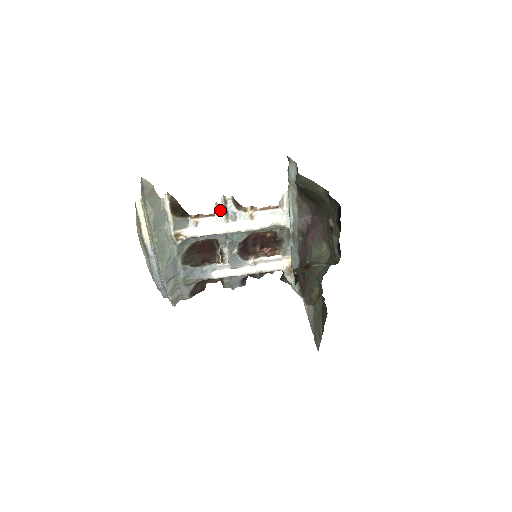
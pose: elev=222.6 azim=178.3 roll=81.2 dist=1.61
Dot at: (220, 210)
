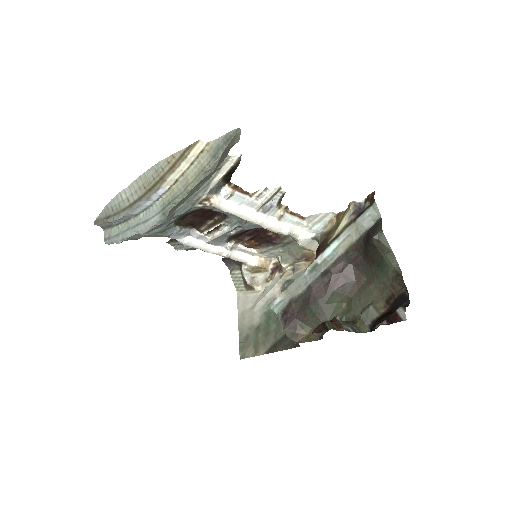
Dot at: (262, 196)
